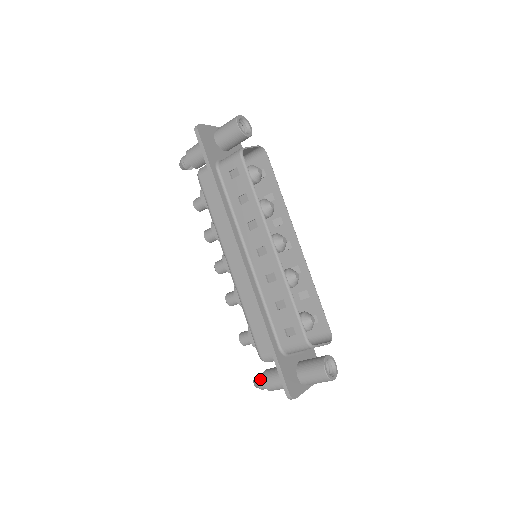
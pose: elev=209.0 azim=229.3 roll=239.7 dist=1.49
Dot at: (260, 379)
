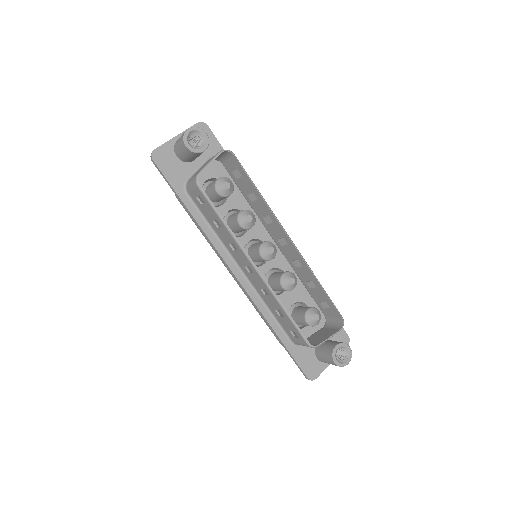
Dot at: occluded
